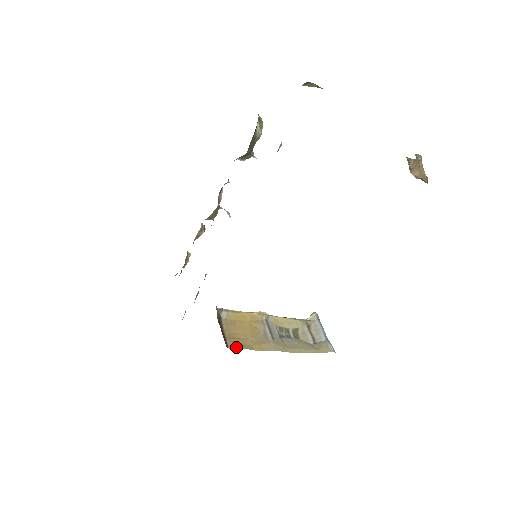
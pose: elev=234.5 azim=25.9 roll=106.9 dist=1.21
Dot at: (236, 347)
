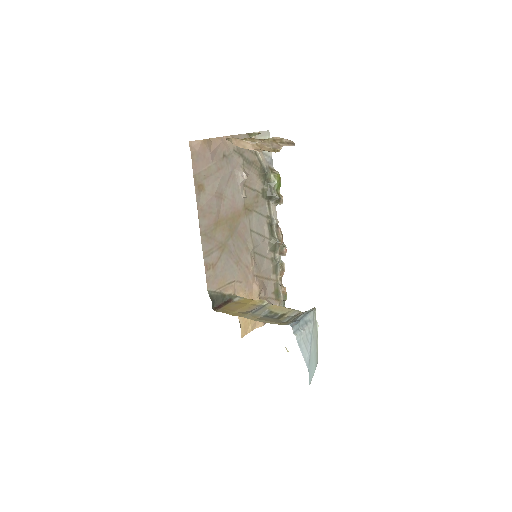
Dot at: (220, 311)
